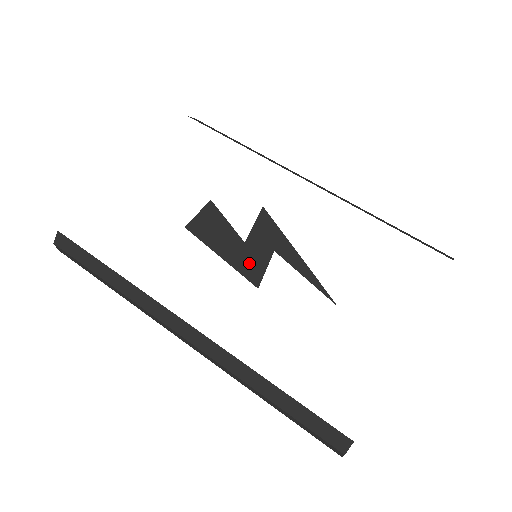
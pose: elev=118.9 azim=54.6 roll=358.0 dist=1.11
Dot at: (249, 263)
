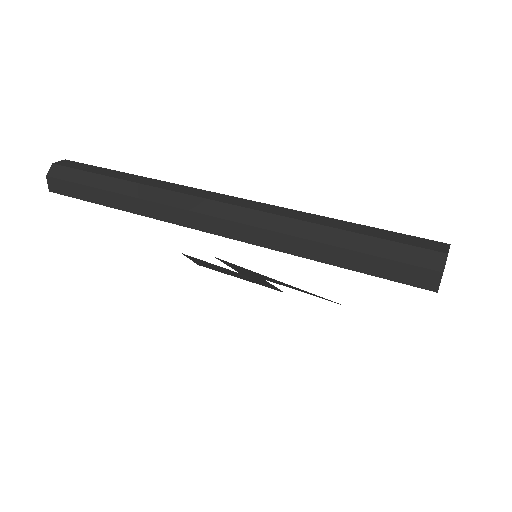
Dot at: occluded
